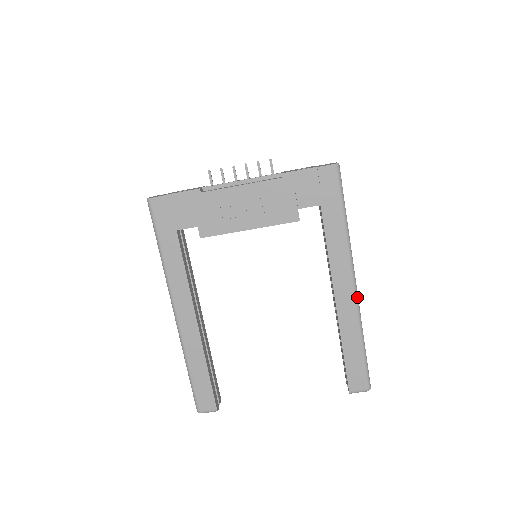
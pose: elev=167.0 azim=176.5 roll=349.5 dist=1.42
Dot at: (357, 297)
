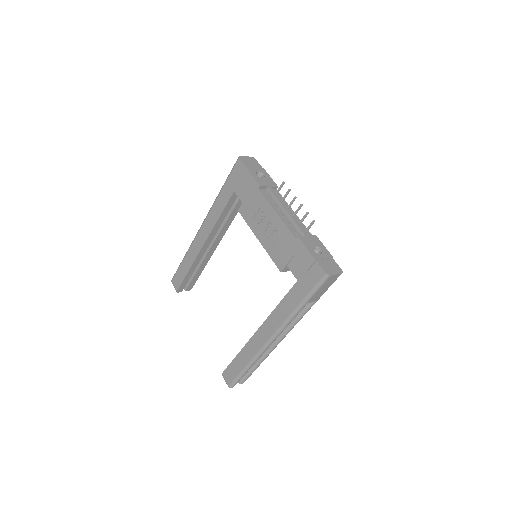
Dot at: (267, 346)
